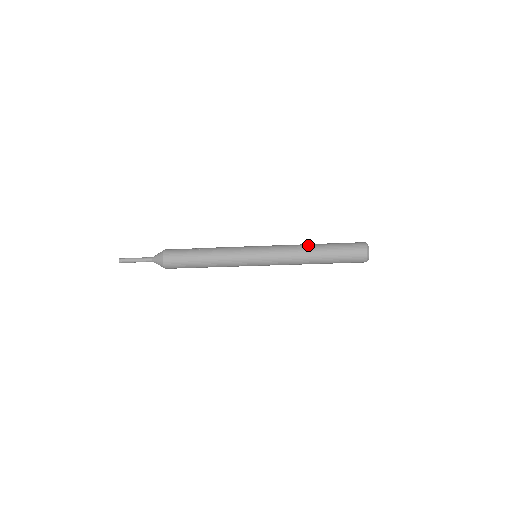
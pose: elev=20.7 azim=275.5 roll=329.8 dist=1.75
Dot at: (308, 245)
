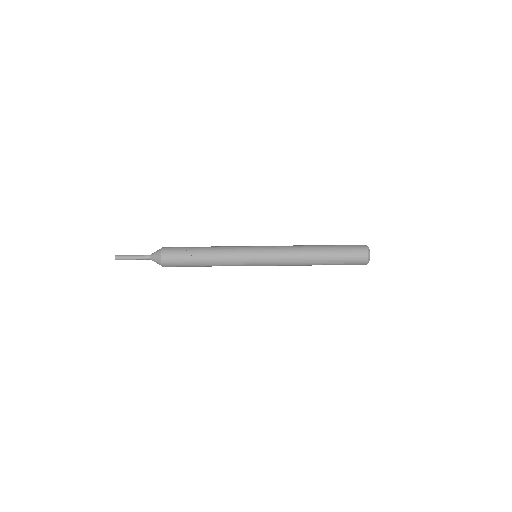
Dot at: (309, 256)
